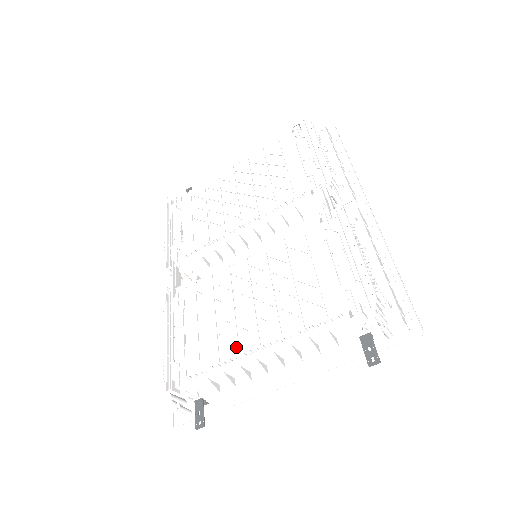
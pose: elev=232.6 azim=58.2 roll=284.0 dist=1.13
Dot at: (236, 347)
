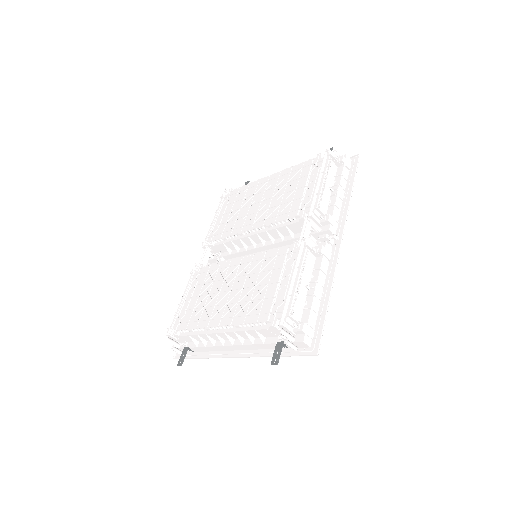
Dot at: (208, 321)
